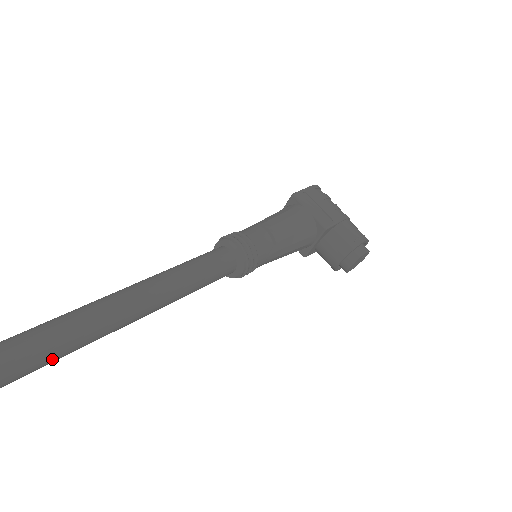
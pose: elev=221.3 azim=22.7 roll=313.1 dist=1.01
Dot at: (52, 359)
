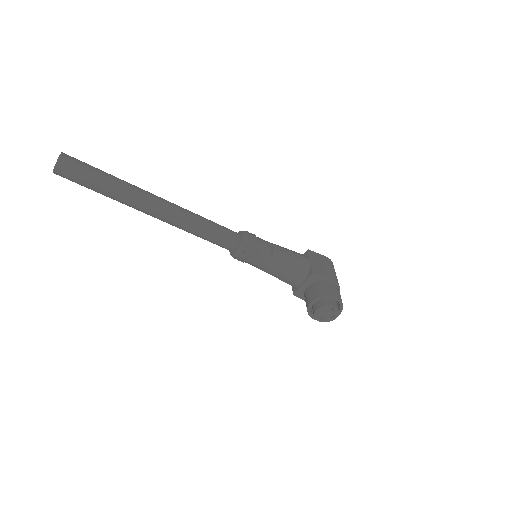
Dot at: (113, 193)
